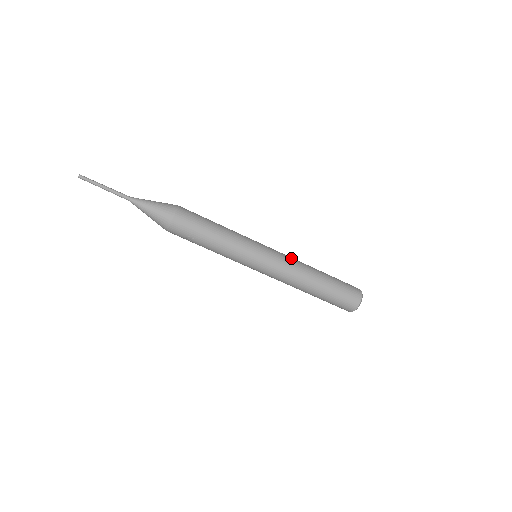
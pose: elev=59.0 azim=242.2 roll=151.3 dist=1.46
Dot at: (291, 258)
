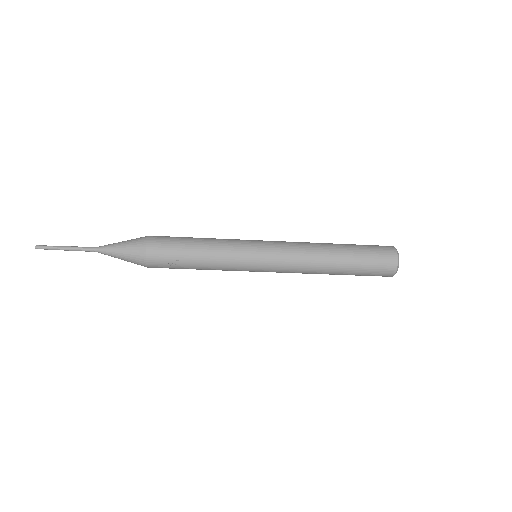
Dot at: (295, 242)
